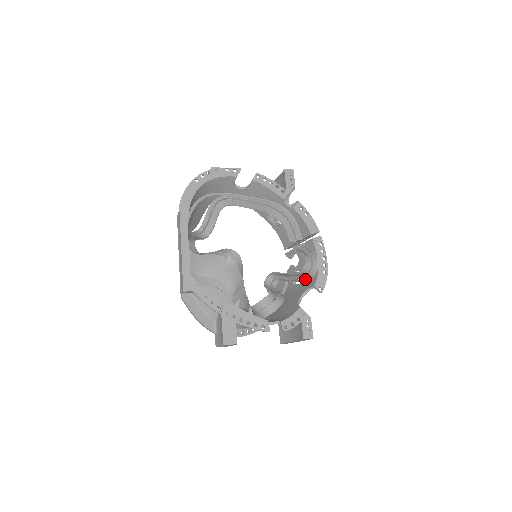
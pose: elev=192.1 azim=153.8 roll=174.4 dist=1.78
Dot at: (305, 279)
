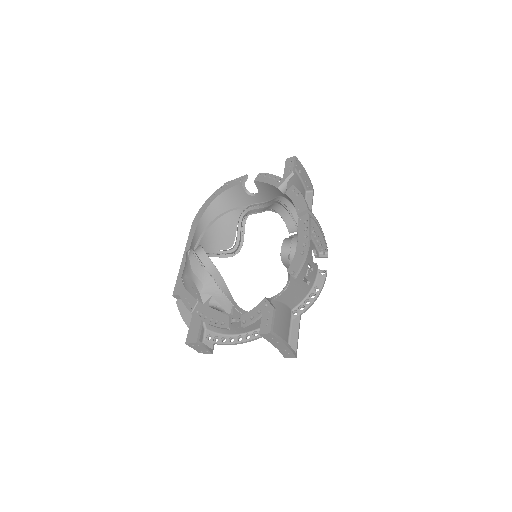
Dot at: occluded
